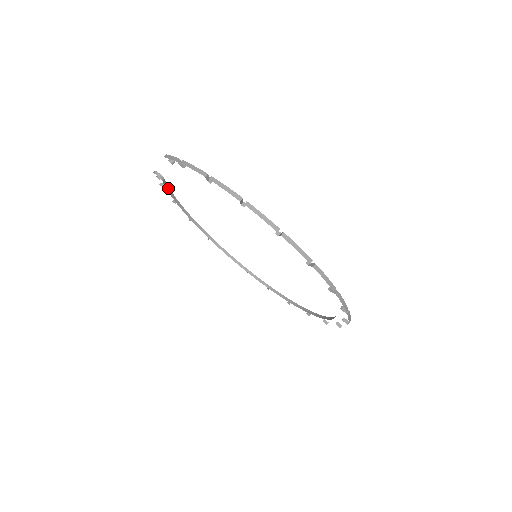
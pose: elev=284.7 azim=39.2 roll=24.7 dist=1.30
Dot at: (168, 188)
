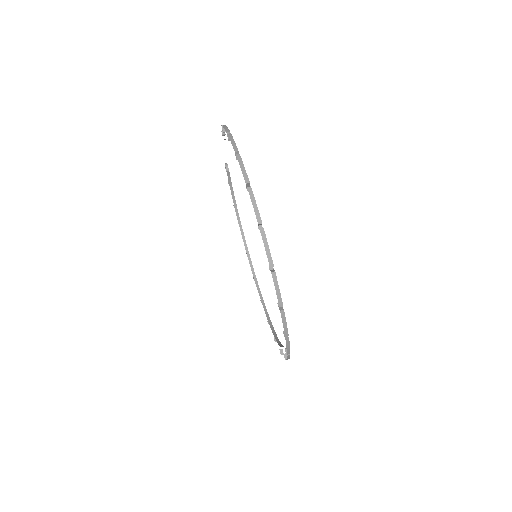
Dot at: (231, 185)
